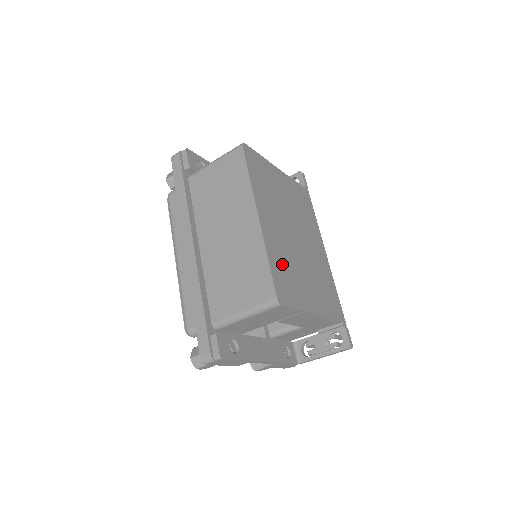
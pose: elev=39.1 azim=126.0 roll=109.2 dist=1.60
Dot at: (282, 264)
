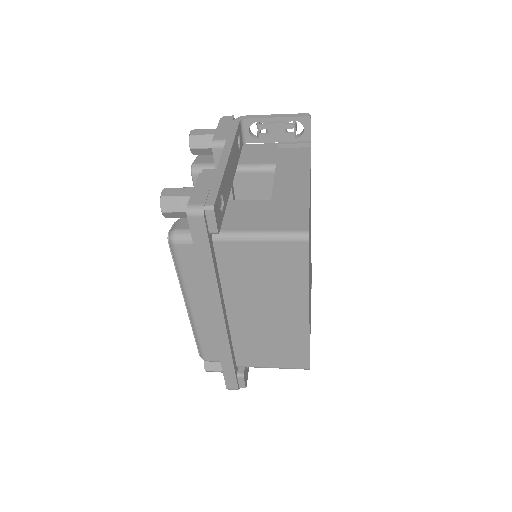
Dot at: occluded
